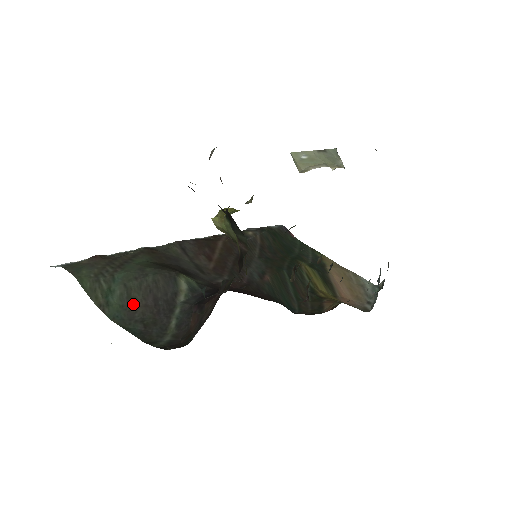
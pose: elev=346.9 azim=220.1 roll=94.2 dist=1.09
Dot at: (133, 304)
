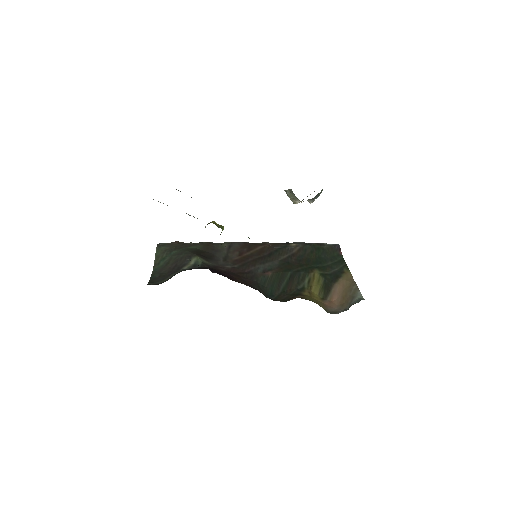
Dot at: (166, 266)
